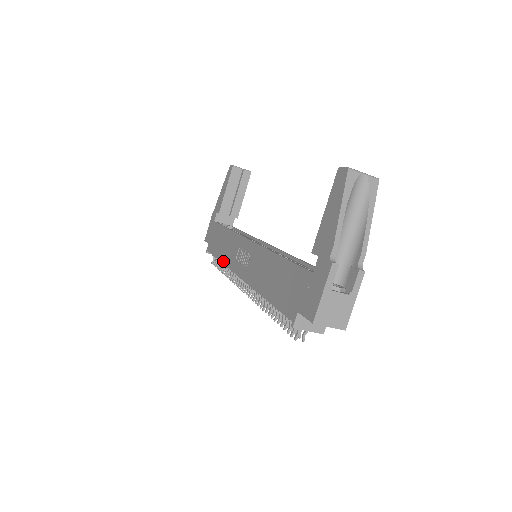
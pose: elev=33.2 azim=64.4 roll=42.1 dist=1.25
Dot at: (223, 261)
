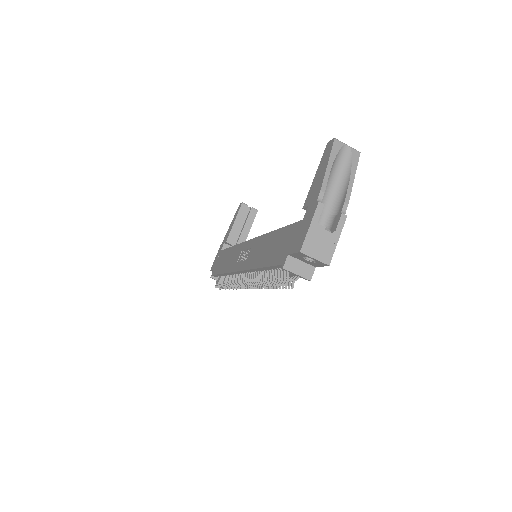
Dot at: (226, 271)
